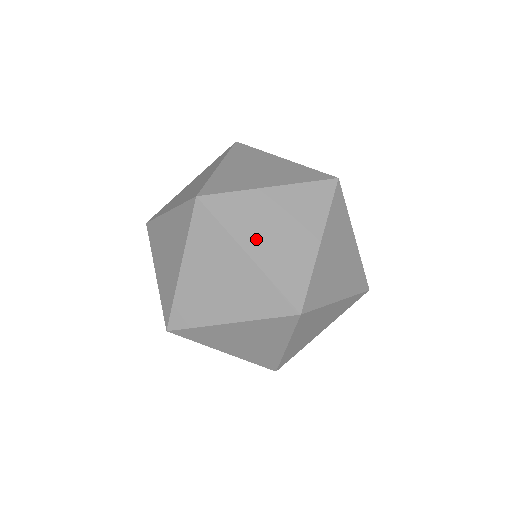
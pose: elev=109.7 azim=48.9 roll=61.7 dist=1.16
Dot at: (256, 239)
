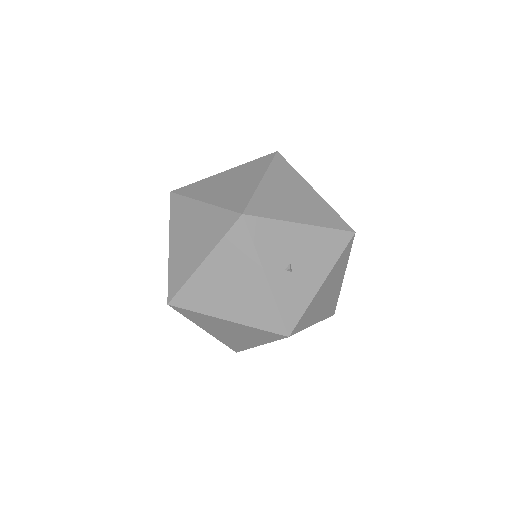
Dot at: (177, 237)
